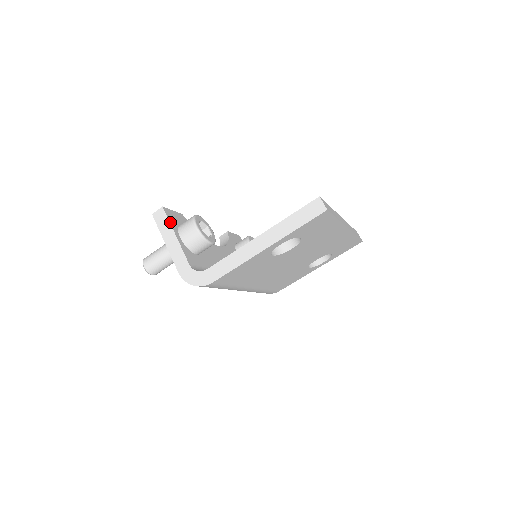
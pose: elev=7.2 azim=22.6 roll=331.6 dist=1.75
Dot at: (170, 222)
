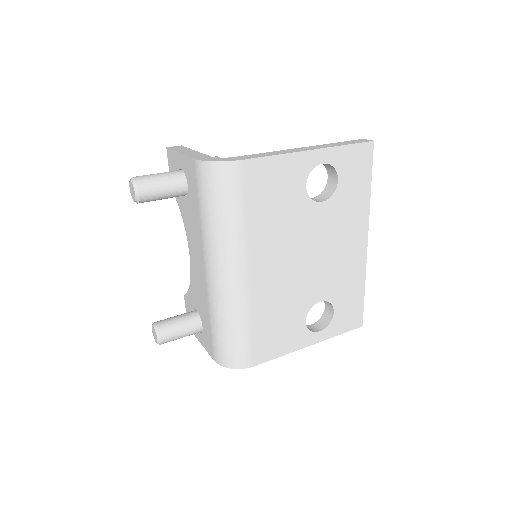
Dot at: occluded
